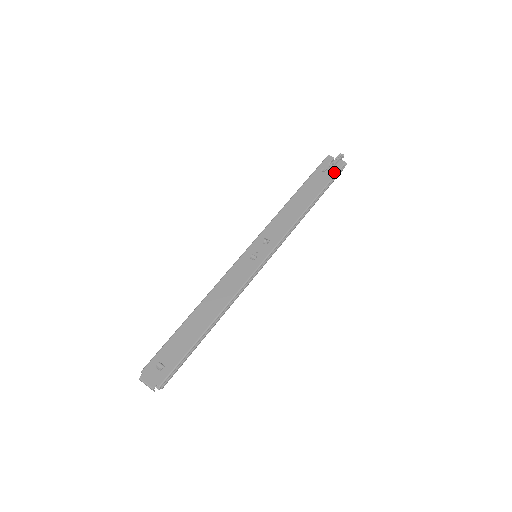
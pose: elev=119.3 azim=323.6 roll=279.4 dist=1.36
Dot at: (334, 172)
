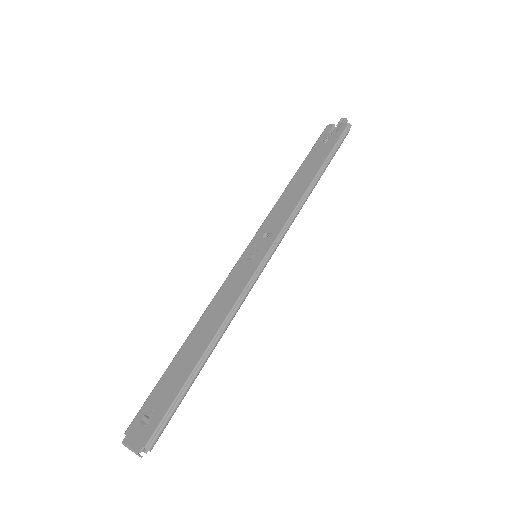
Dot at: (336, 137)
